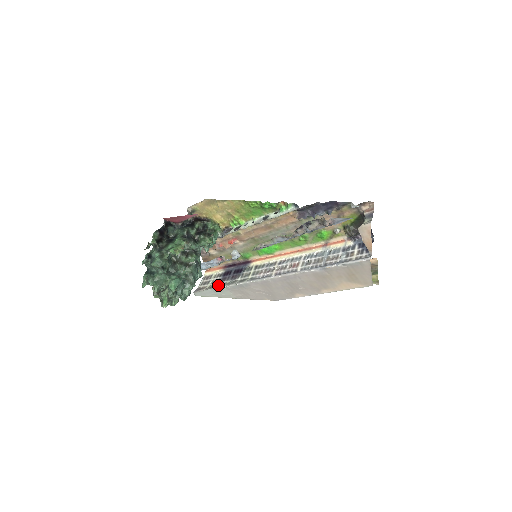
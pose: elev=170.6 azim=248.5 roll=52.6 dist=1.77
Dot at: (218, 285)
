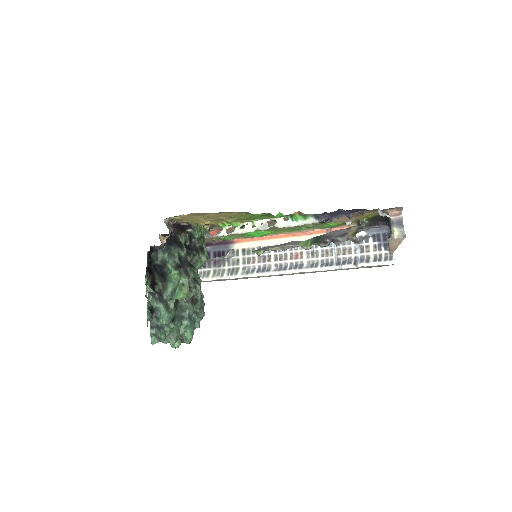
Dot at: (200, 275)
